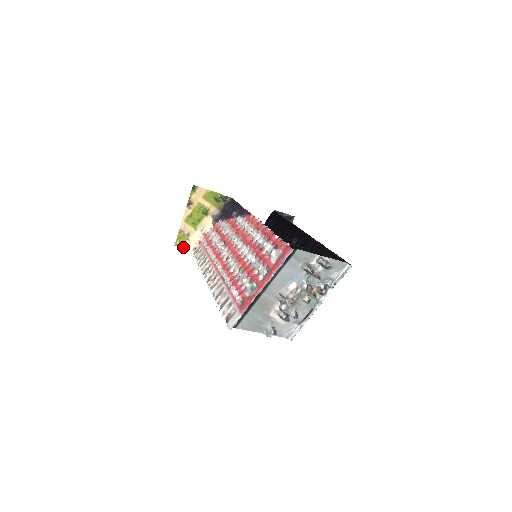
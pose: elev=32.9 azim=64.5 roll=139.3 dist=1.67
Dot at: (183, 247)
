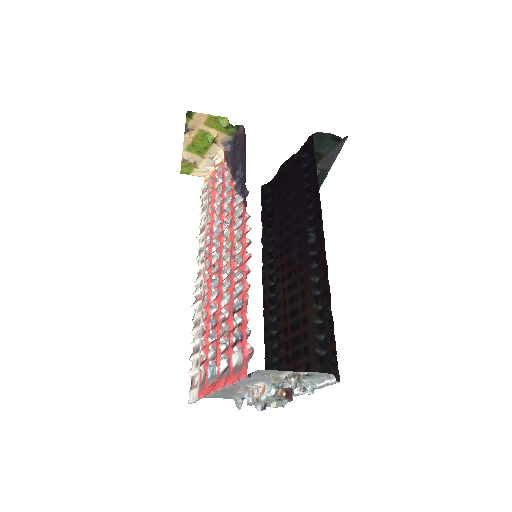
Dot at: (192, 174)
